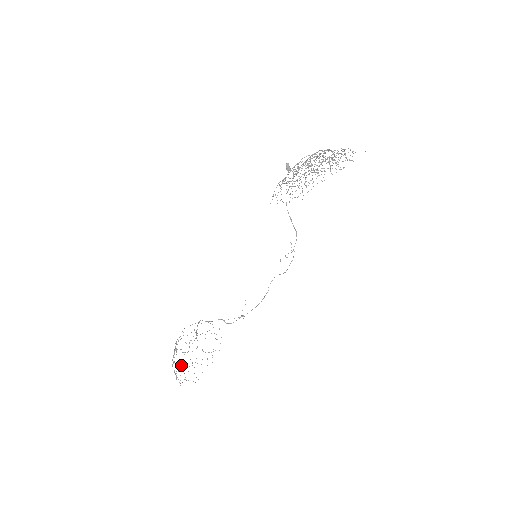
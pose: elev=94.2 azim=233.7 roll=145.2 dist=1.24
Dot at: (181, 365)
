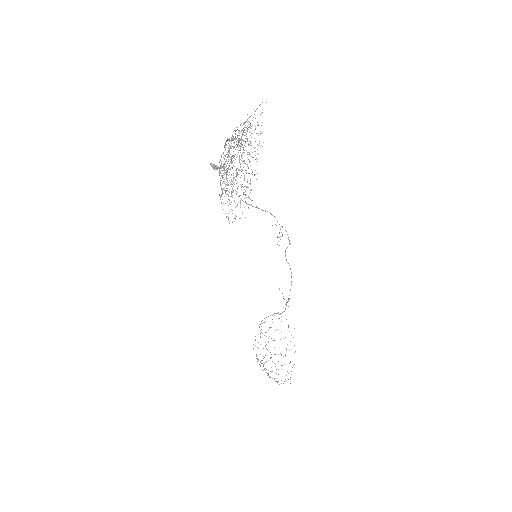
Dot at: occluded
